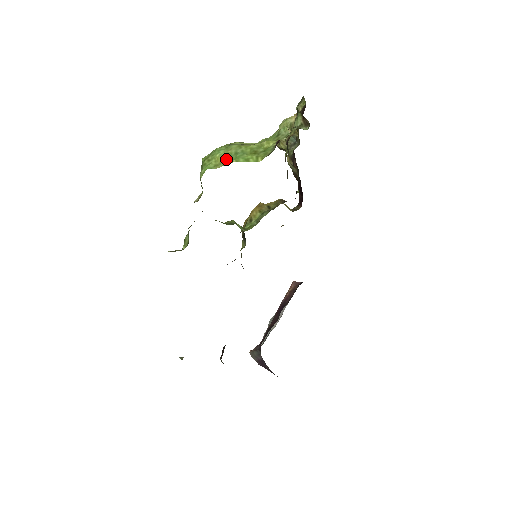
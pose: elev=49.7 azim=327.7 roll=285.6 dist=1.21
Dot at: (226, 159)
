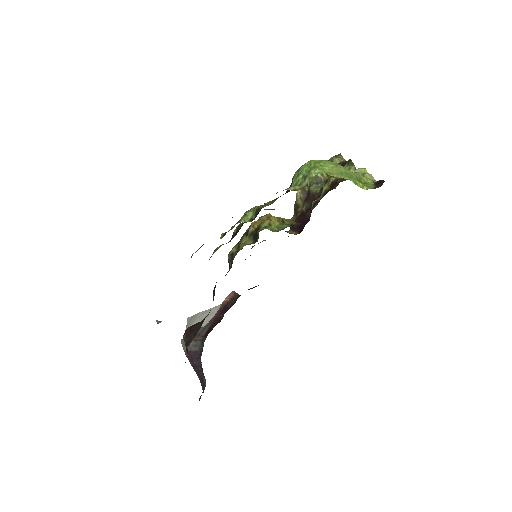
Dot at: (339, 173)
